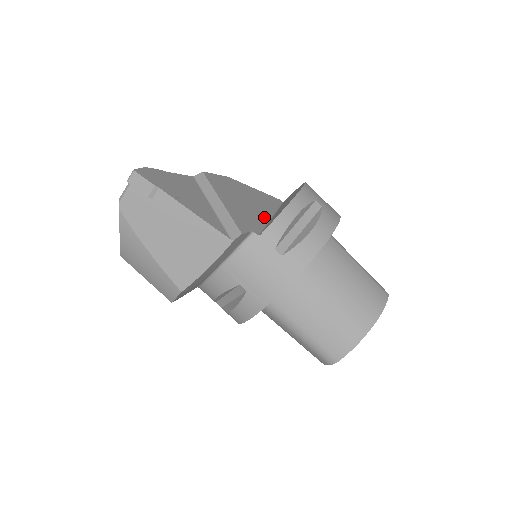
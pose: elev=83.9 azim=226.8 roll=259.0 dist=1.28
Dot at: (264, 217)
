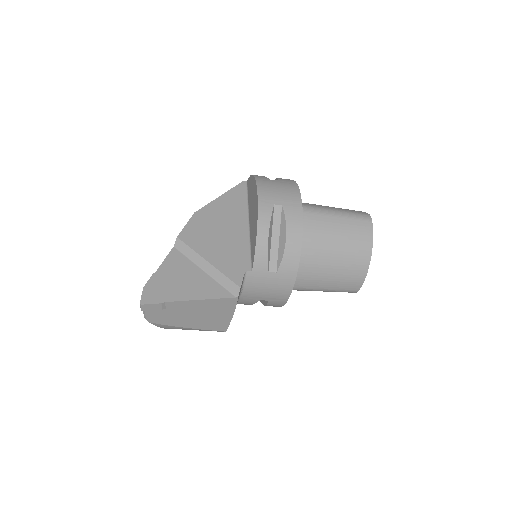
Dot at: (244, 235)
